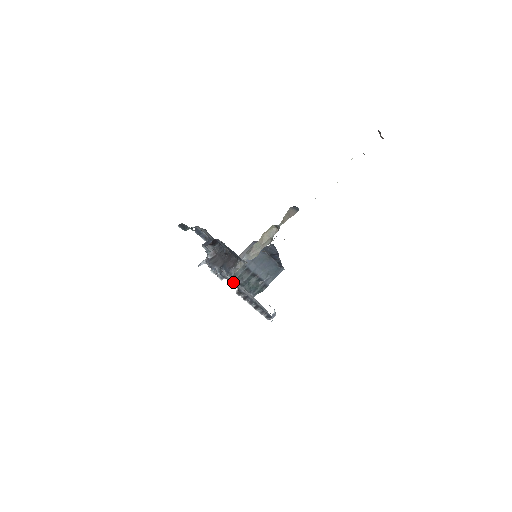
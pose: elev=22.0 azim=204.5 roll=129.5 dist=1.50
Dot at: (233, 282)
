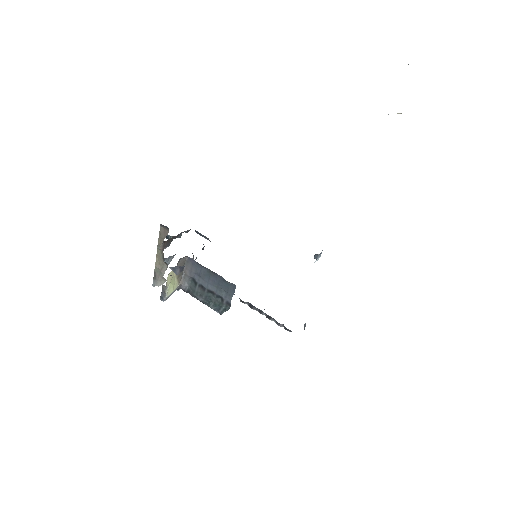
Dot at: occluded
